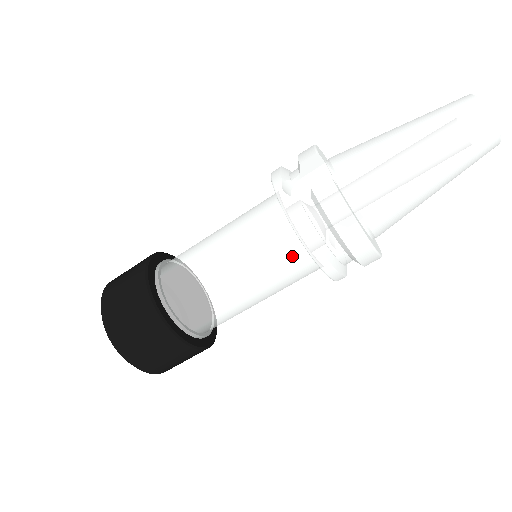
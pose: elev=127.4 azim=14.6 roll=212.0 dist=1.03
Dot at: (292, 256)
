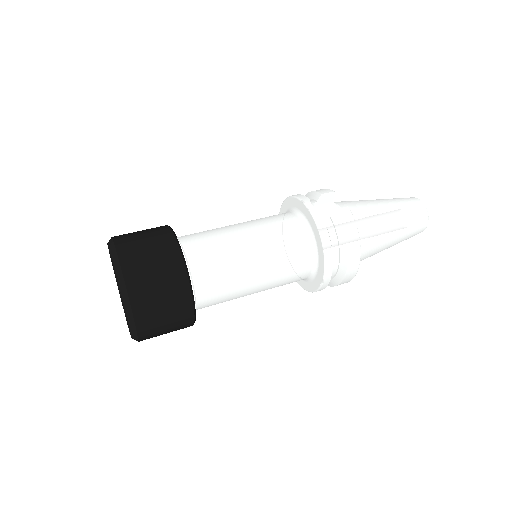
Dot at: (303, 256)
